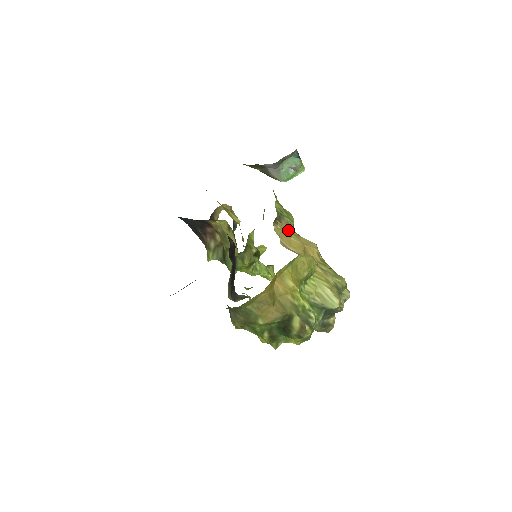
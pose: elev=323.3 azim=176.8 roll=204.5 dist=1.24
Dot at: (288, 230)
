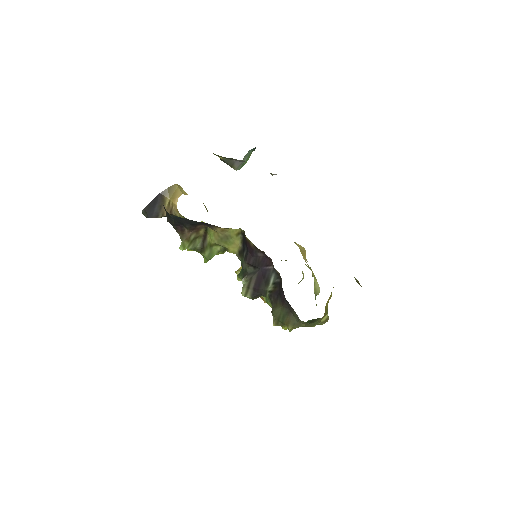
Dot at: occluded
